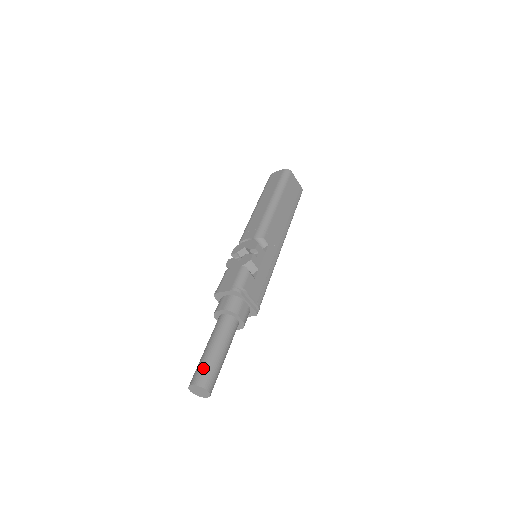
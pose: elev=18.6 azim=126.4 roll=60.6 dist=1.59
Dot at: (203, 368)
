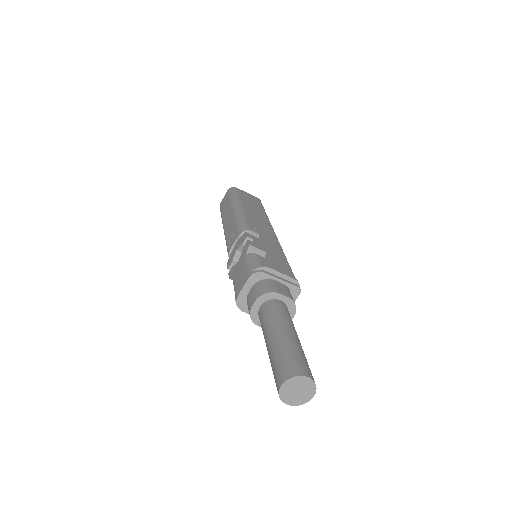
Dot at: (279, 360)
